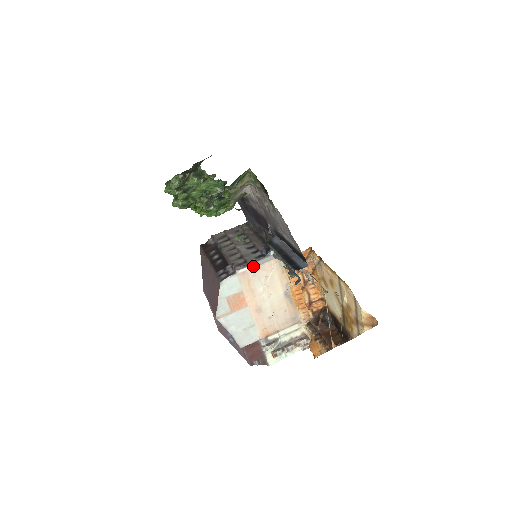
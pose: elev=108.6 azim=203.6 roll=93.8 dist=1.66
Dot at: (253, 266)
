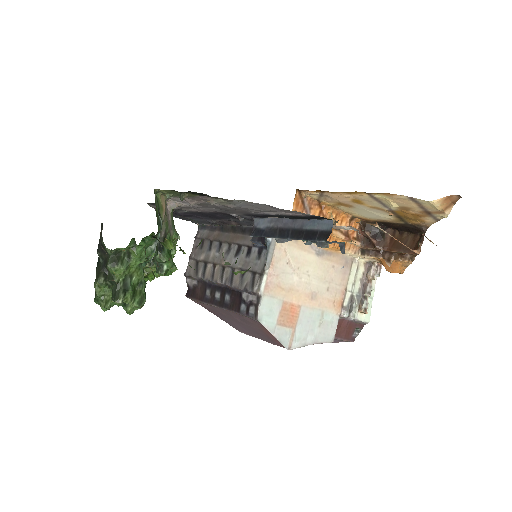
Dot at: (267, 270)
